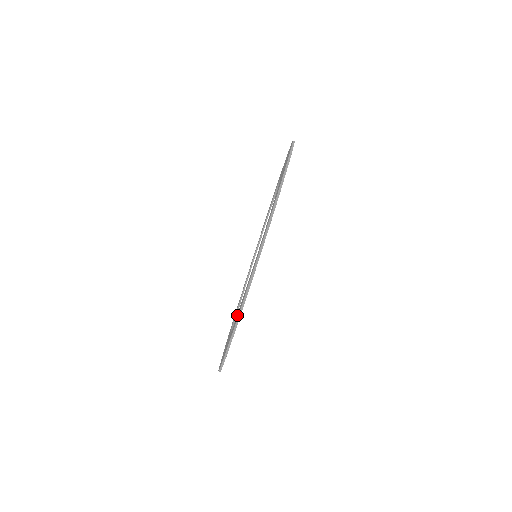
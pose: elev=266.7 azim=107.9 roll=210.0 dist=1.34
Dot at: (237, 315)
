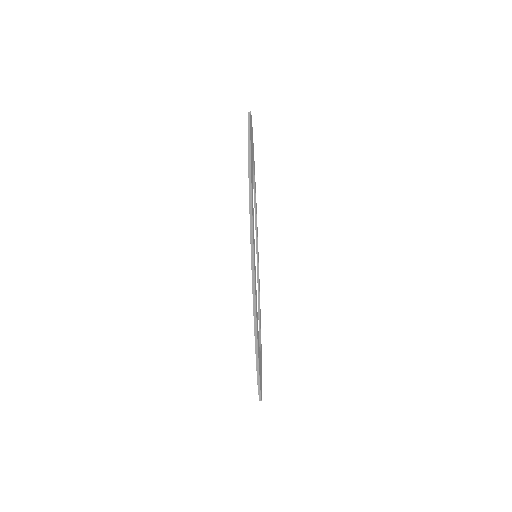
Dot at: occluded
